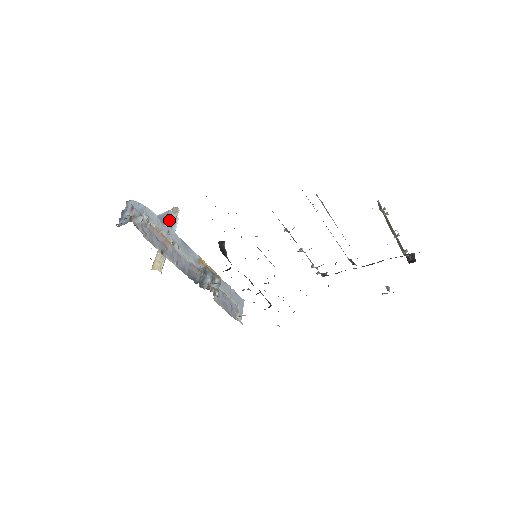
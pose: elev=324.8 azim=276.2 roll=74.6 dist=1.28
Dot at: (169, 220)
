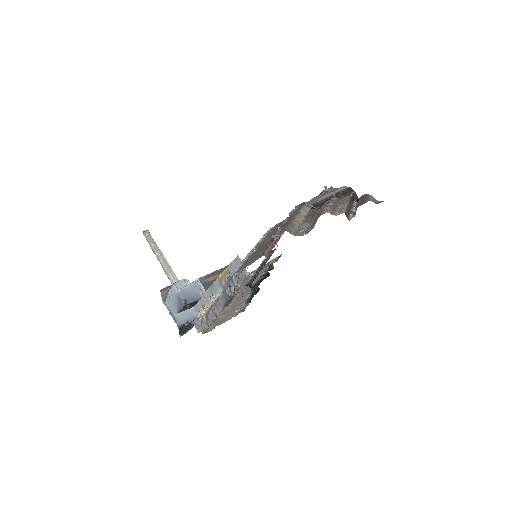
Dot at: (199, 290)
